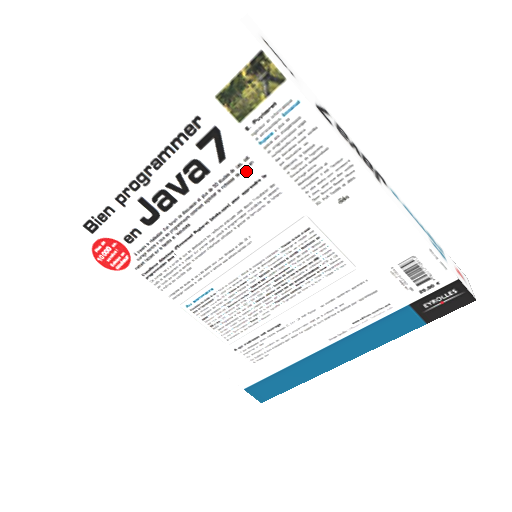
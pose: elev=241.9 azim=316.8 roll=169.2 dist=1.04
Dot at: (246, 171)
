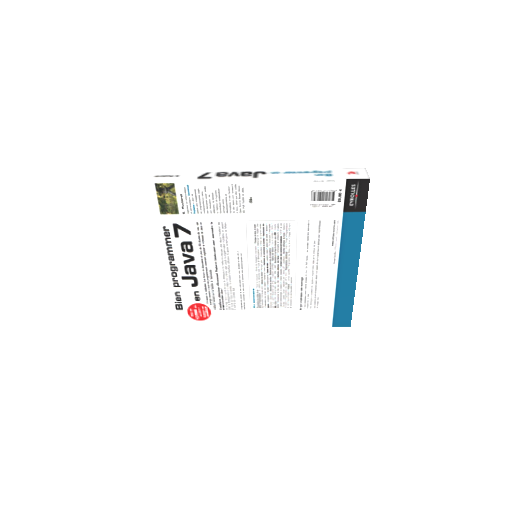
Dot at: (203, 228)
